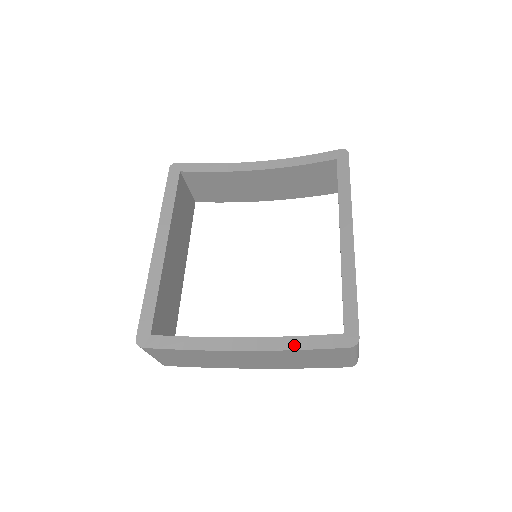
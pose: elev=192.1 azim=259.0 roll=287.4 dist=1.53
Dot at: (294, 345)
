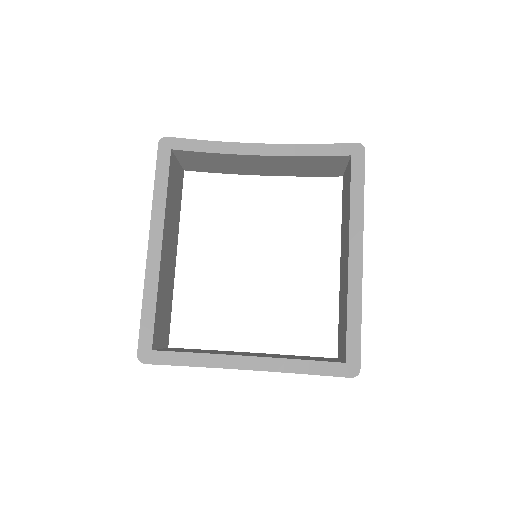
Dot at: (296, 369)
